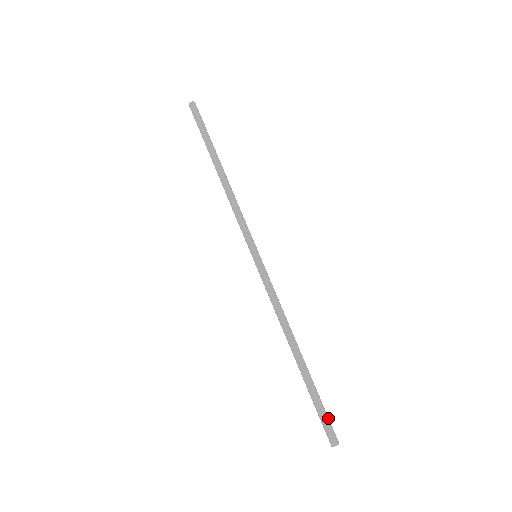
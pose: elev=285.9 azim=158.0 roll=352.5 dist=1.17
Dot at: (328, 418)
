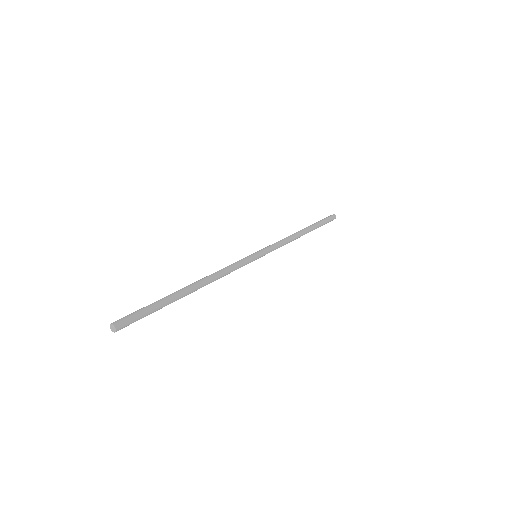
Dot at: (138, 313)
